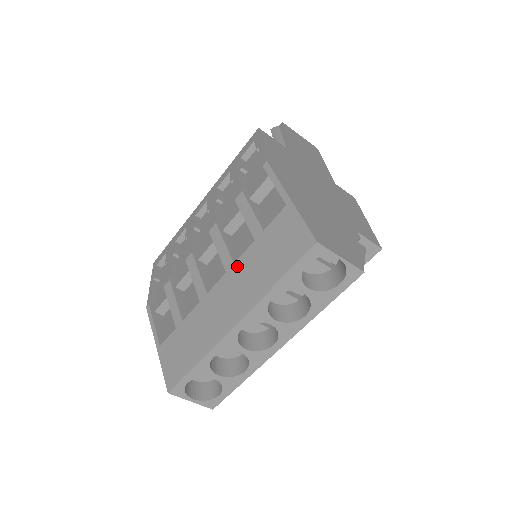
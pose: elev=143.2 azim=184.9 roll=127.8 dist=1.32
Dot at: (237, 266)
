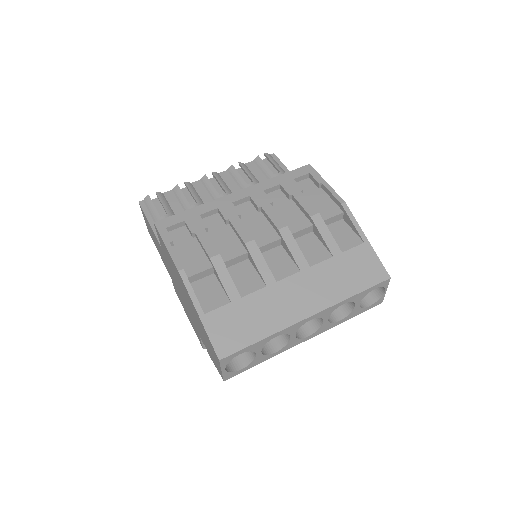
Dot at: (314, 270)
